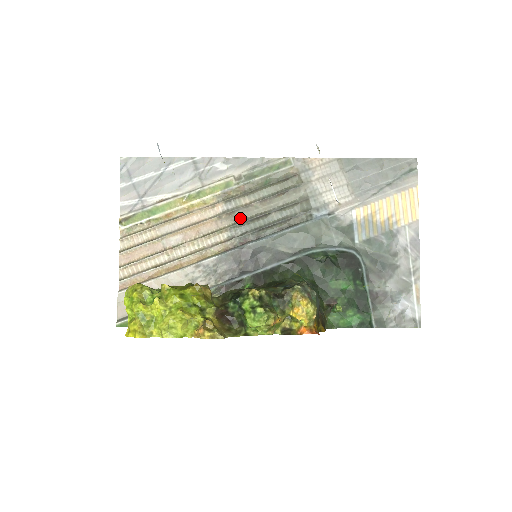
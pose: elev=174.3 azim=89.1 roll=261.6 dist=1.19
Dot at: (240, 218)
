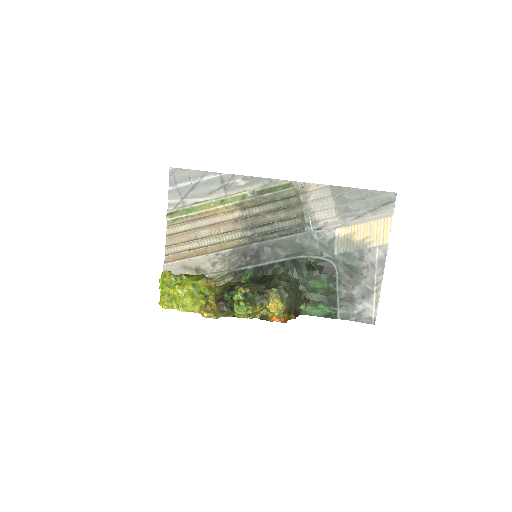
Dot at: (251, 223)
